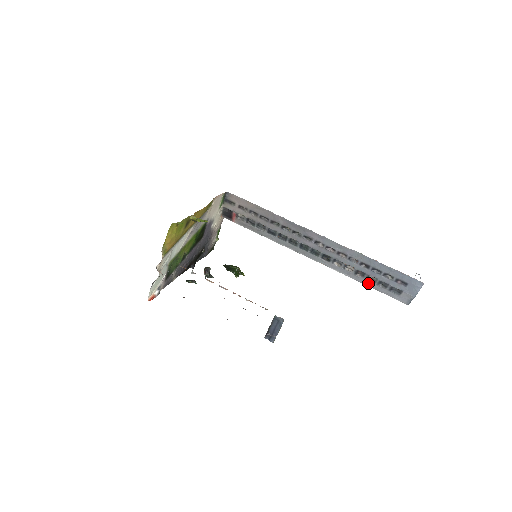
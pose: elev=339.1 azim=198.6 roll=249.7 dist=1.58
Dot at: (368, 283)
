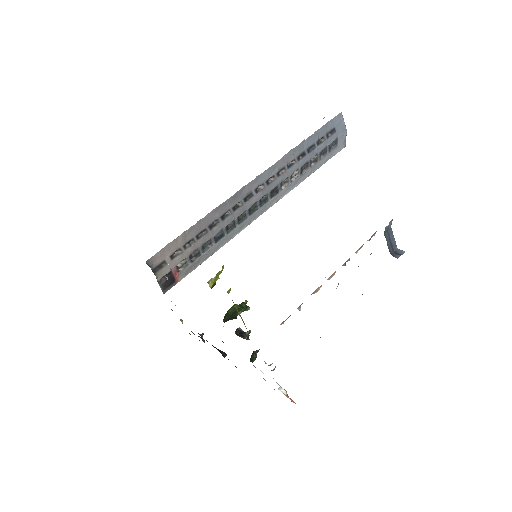
Dot at: (313, 169)
